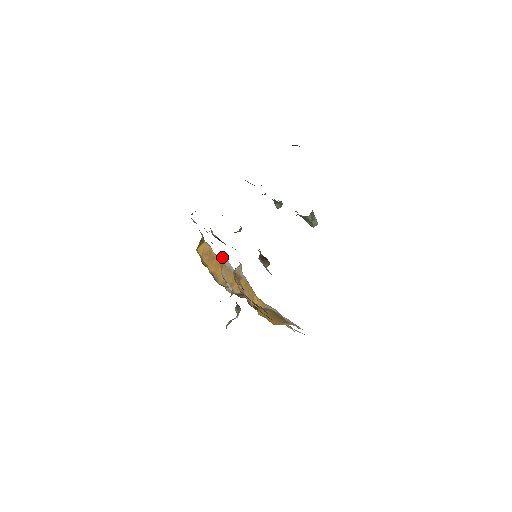
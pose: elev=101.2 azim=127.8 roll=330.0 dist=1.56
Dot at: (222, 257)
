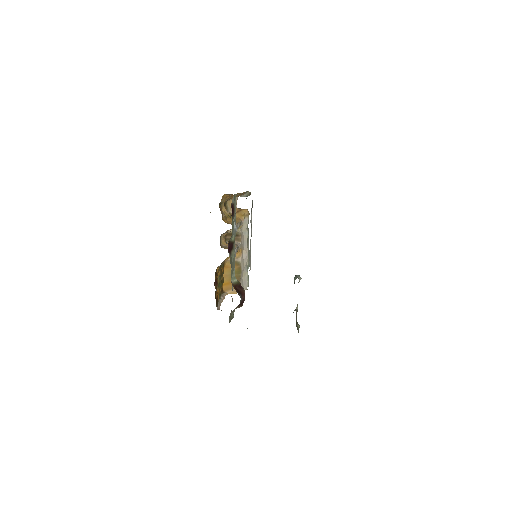
Dot at: occluded
